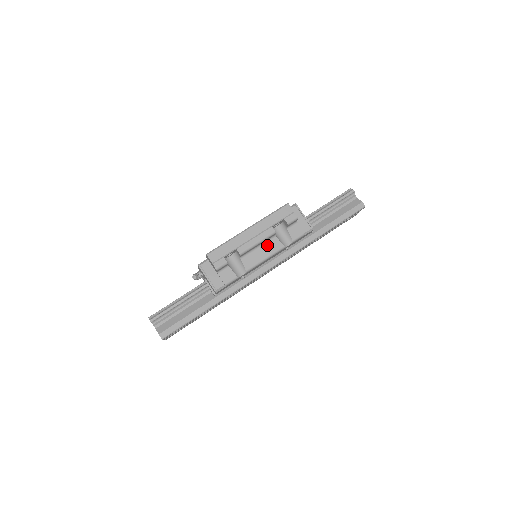
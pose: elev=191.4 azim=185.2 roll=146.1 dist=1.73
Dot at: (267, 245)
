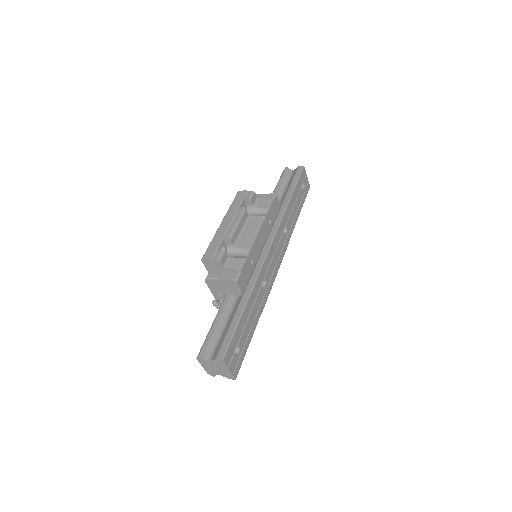
Dot at: (249, 225)
